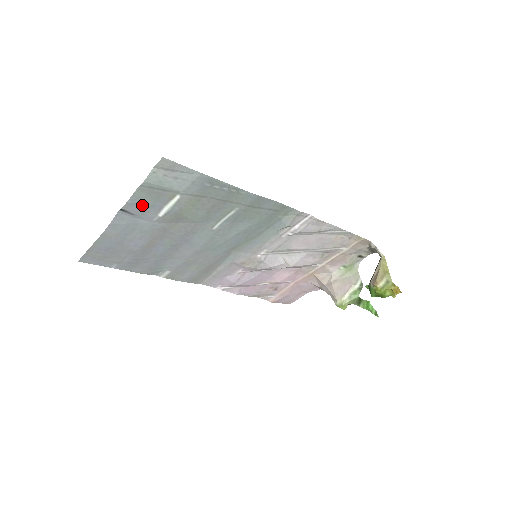
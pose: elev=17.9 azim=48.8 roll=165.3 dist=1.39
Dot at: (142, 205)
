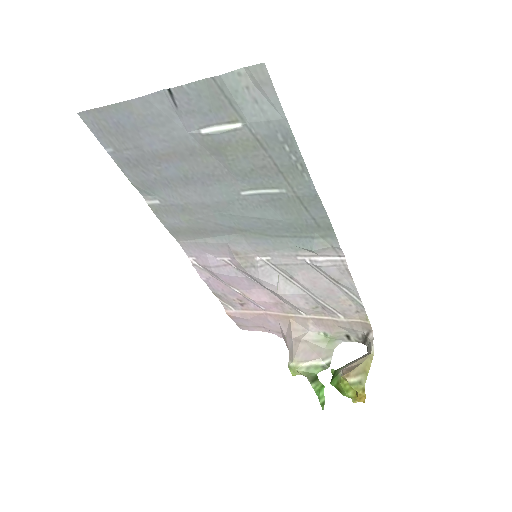
Dot at: (194, 103)
